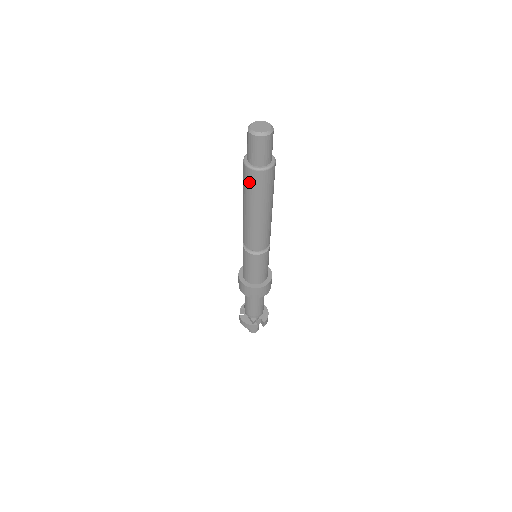
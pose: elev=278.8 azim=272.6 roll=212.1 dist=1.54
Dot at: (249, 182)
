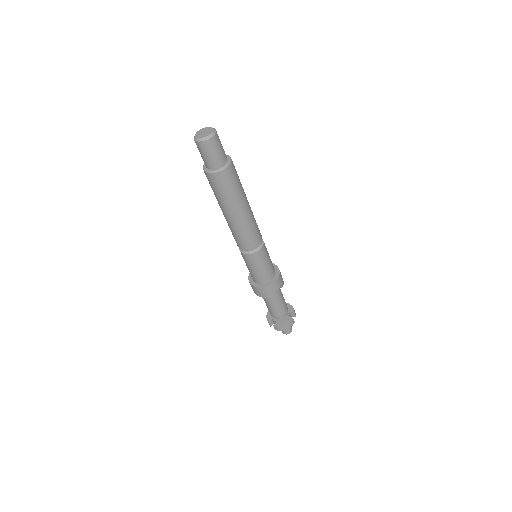
Dot at: (224, 185)
